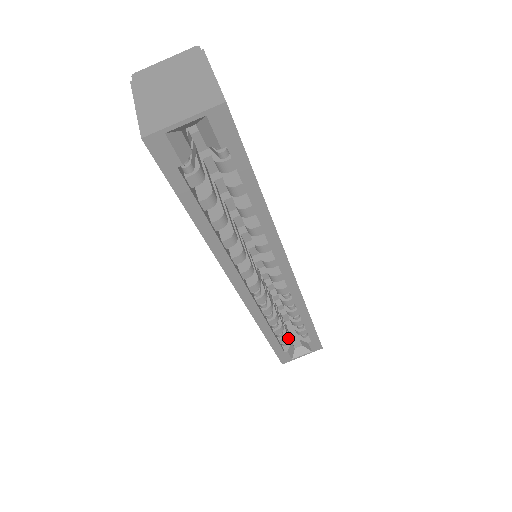
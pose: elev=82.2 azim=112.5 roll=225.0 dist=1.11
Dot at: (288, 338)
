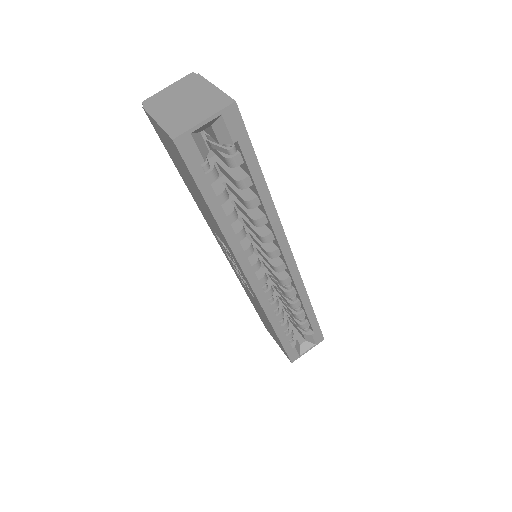
Dot at: occluded
